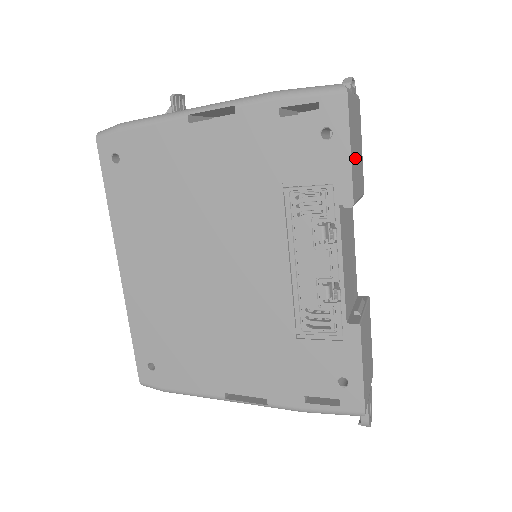
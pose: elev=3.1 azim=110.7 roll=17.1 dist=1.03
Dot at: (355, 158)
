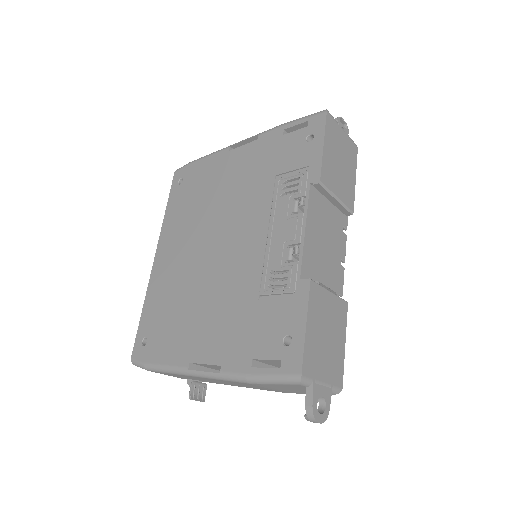
Dot at: (334, 163)
